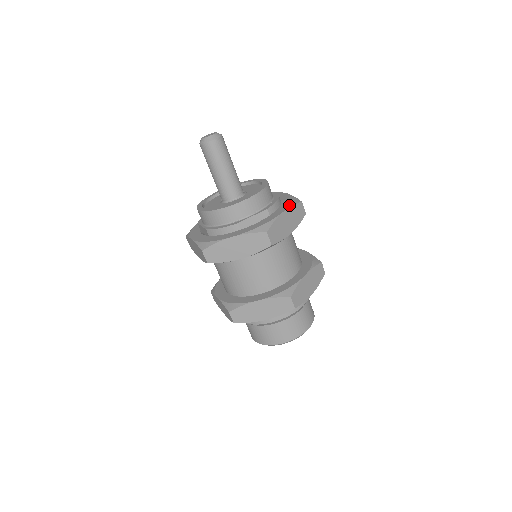
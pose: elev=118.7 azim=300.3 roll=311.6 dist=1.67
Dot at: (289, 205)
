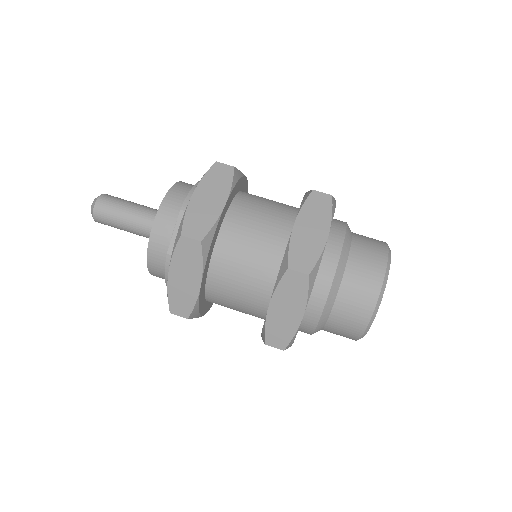
Dot at: (199, 181)
